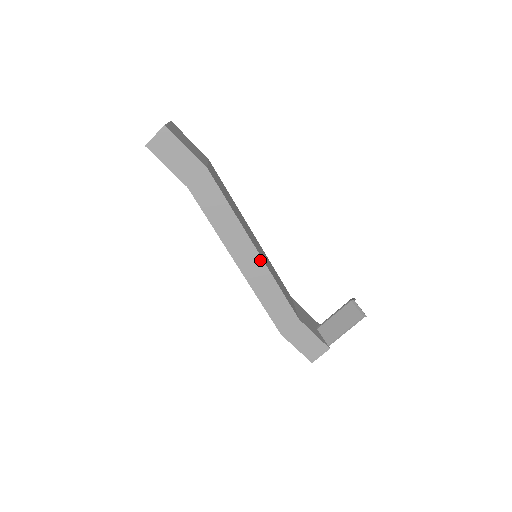
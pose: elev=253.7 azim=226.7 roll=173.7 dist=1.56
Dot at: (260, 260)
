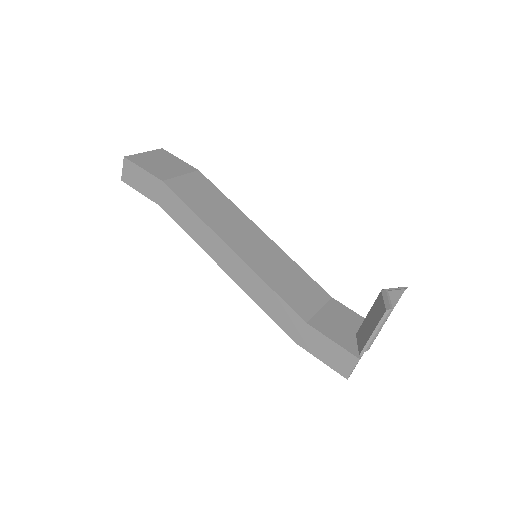
Dot at: (239, 260)
